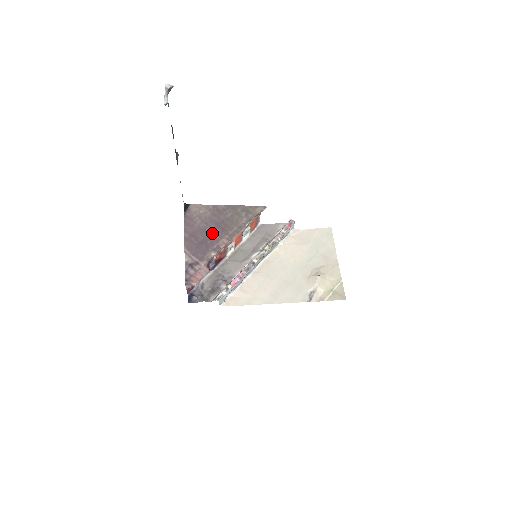
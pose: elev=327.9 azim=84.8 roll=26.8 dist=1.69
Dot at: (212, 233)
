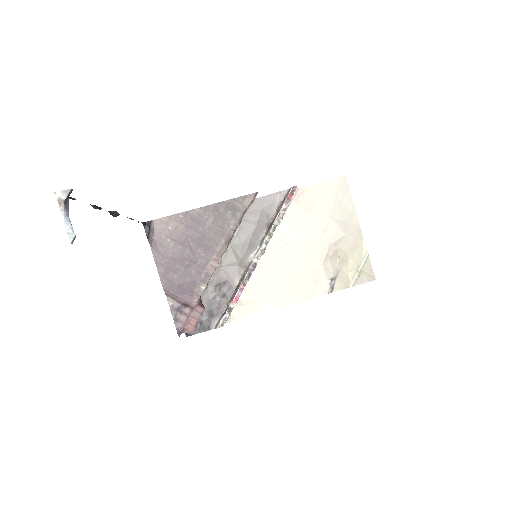
Dot at: (194, 257)
